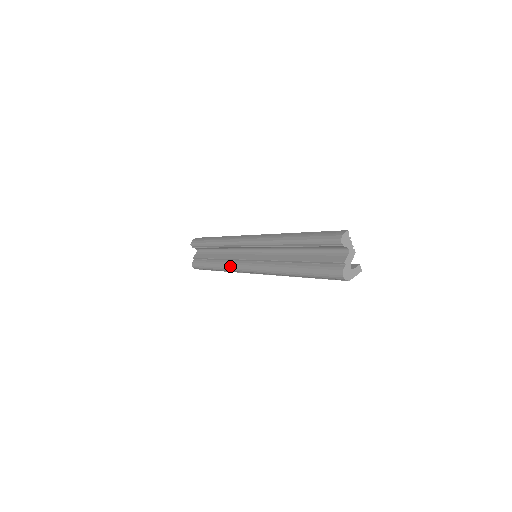
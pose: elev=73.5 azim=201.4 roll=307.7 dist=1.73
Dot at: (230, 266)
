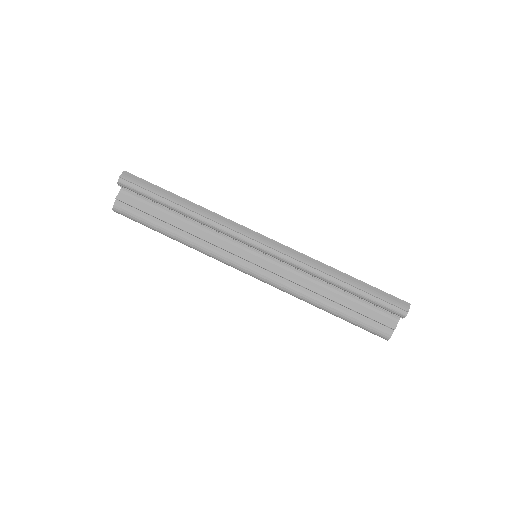
Dot at: (209, 252)
